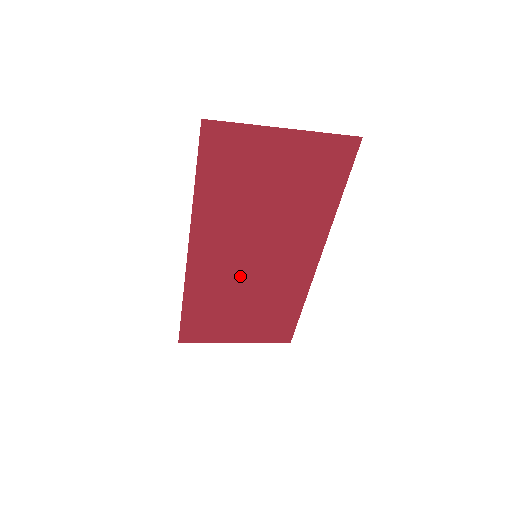
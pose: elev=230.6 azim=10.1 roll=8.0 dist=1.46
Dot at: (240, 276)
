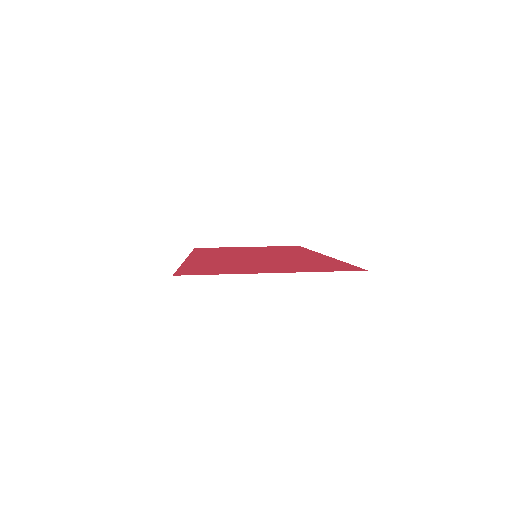
Dot at: occluded
